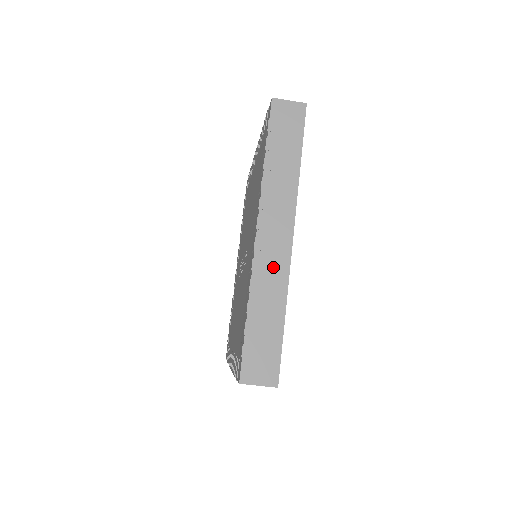
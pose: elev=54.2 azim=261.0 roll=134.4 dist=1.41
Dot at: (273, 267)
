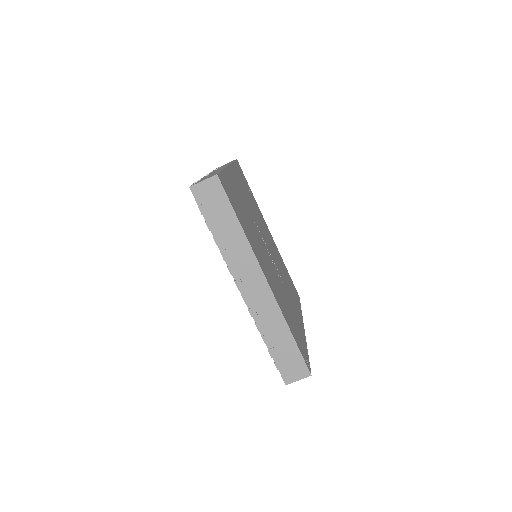
Dot at: occluded
